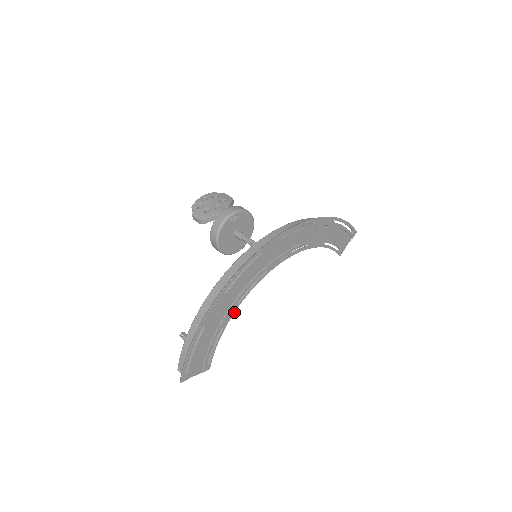
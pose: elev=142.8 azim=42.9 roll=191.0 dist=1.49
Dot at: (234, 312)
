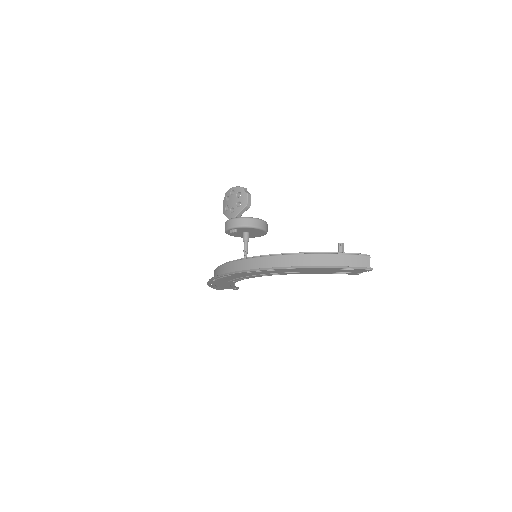
Dot at: occluded
